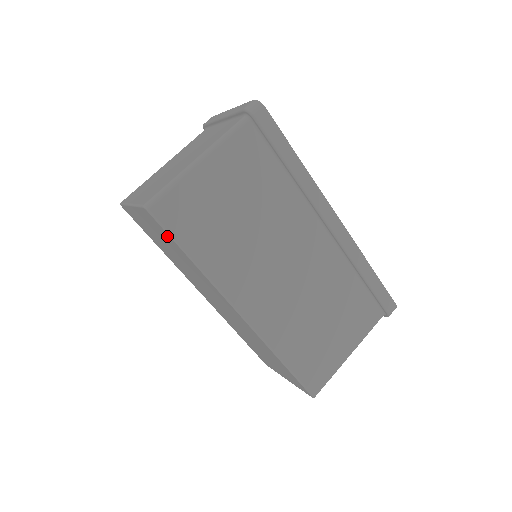
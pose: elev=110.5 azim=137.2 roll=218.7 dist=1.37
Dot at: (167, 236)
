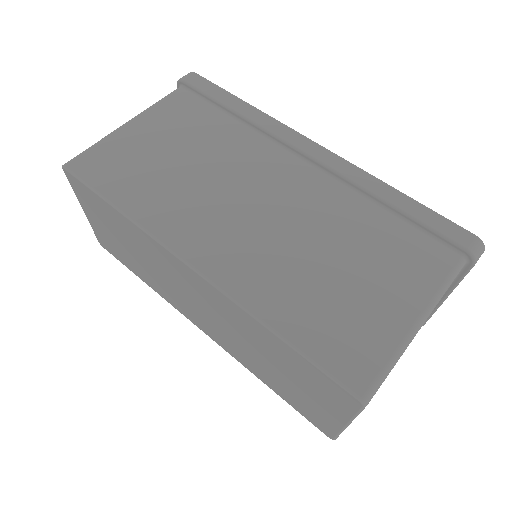
Dot at: (93, 197)
